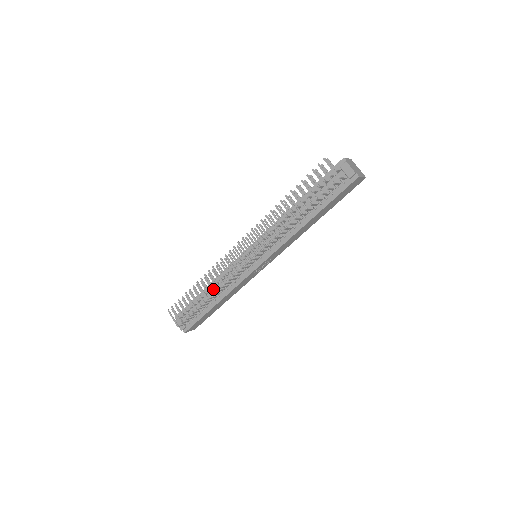
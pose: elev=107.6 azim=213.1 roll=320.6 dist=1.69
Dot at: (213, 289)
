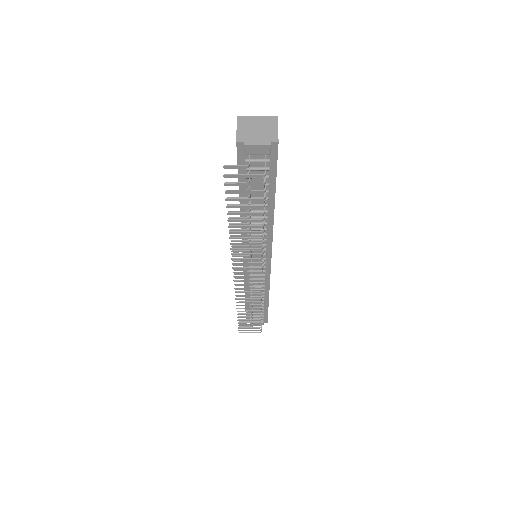
Dot at: occluded
